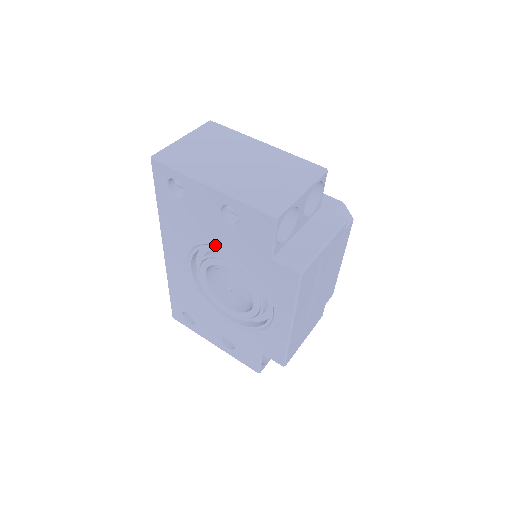
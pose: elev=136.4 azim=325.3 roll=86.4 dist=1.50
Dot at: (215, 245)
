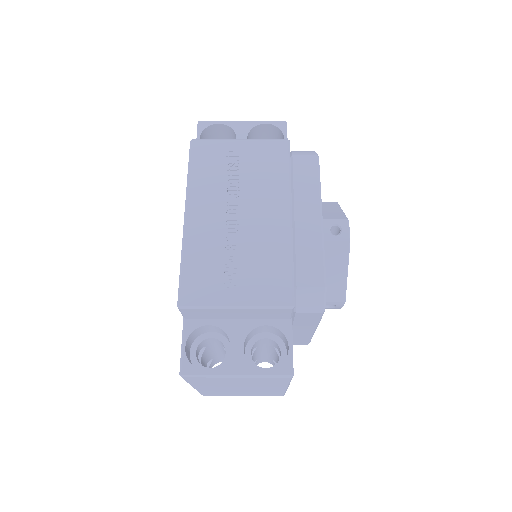
Dot at: occluded
